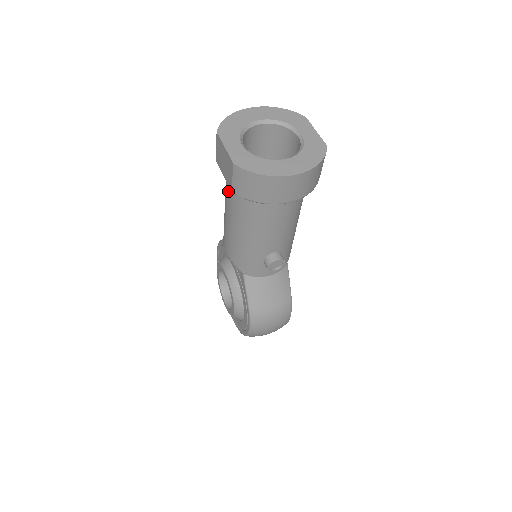
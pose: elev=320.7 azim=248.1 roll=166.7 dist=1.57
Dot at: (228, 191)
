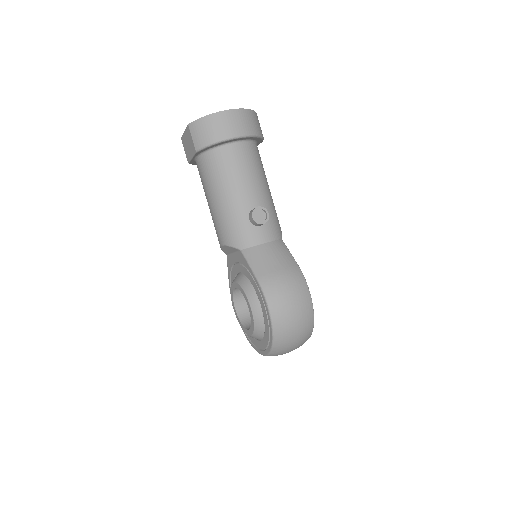
Dot at: (200, 172)
